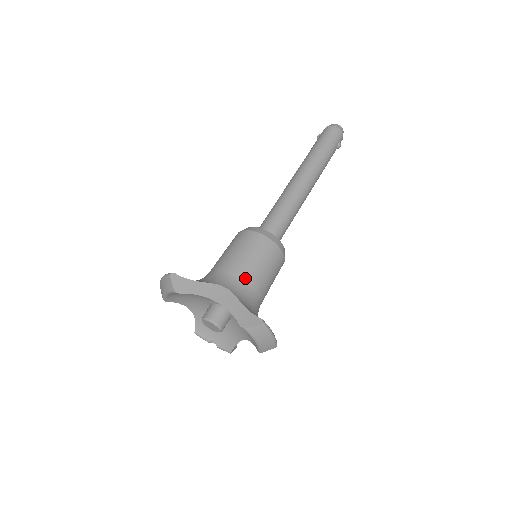
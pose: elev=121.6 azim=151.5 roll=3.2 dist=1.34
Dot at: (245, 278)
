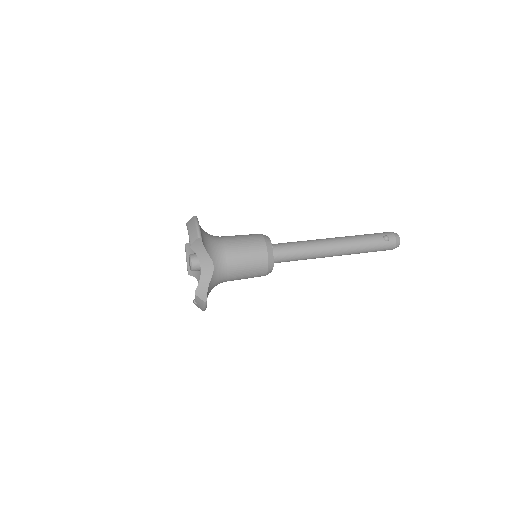
Dot at: (223, 236)
